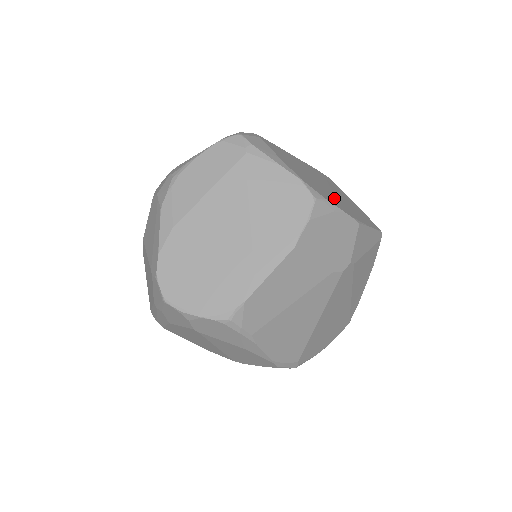
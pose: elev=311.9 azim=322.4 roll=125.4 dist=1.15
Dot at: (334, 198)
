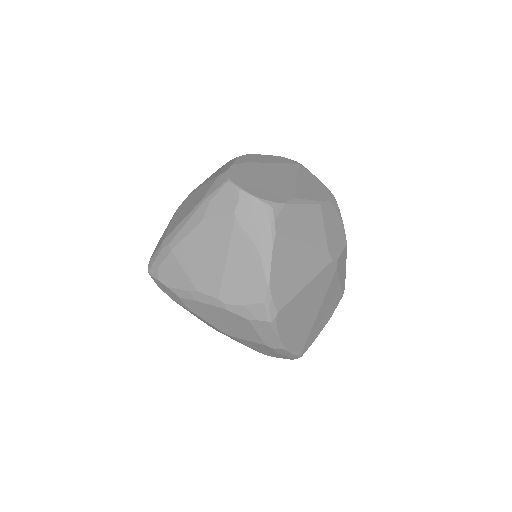
Dot at: occluded
